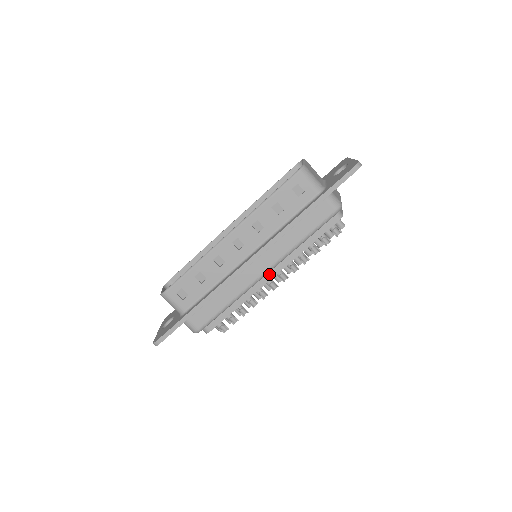
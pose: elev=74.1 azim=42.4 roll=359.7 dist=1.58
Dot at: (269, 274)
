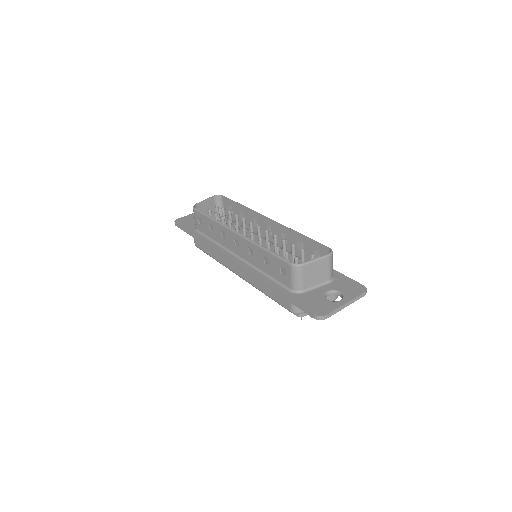
Dot at: occluded
